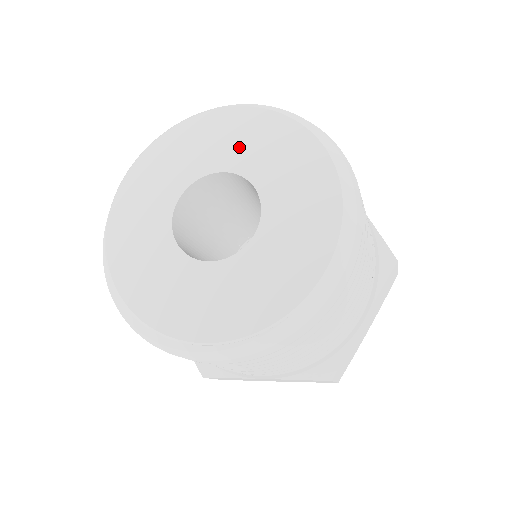
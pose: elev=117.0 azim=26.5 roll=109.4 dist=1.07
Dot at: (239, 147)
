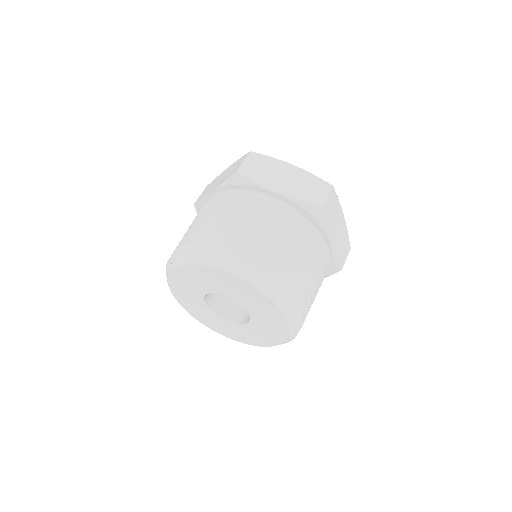
Dot at: (202, 283)
